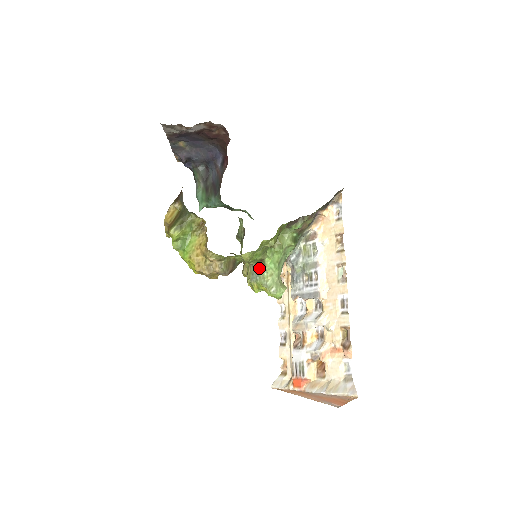
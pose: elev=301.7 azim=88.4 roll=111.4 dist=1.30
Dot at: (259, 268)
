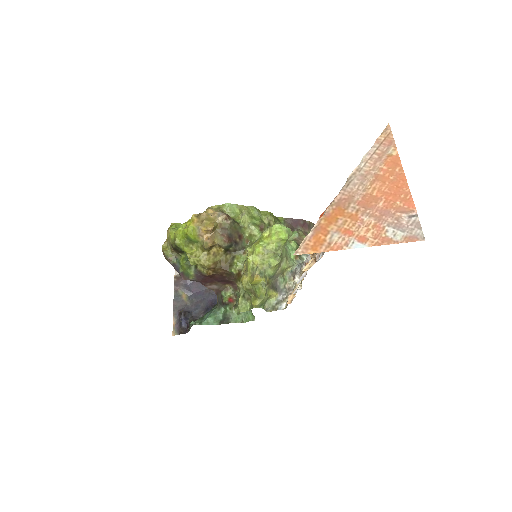
Dot at: occluded
